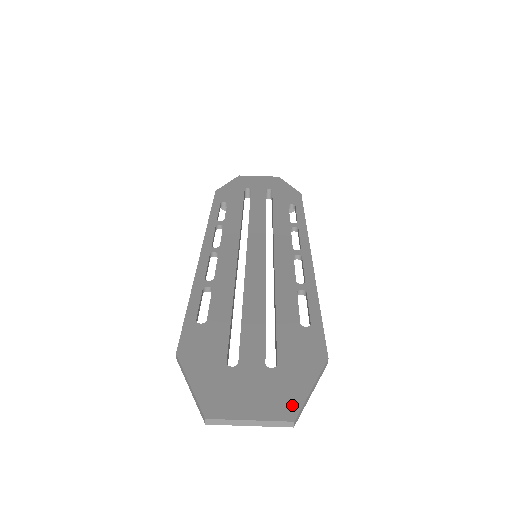
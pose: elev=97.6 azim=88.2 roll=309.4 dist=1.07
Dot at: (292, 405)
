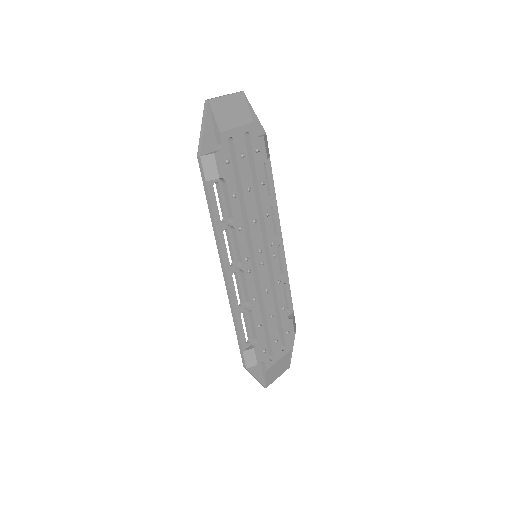
Dot at: occluded
